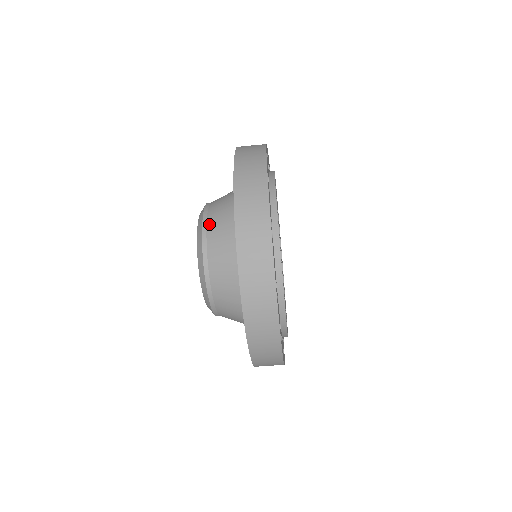
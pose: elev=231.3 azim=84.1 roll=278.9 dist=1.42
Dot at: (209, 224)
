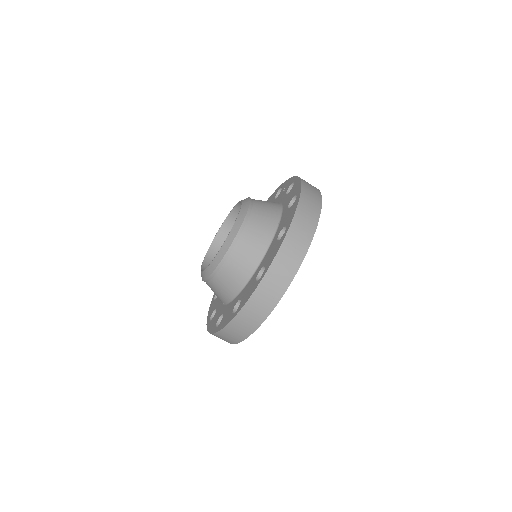
Dot at: (256, 201)
